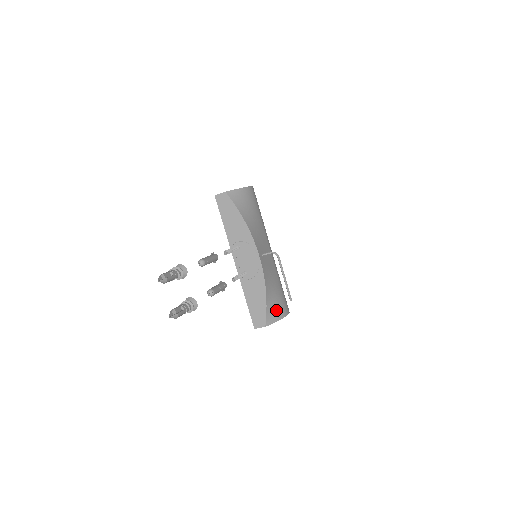
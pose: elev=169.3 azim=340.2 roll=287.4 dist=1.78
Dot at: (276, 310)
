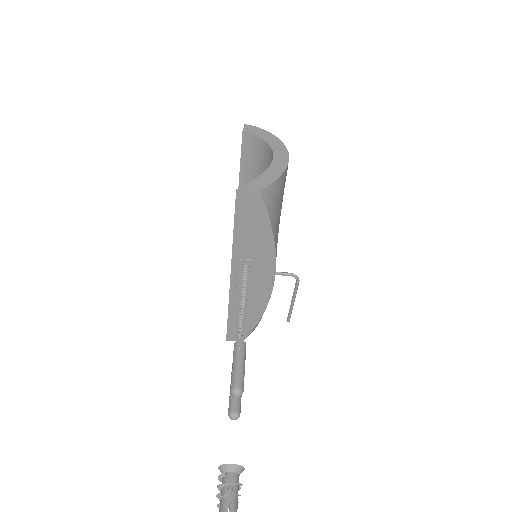
Dot at: occluded
